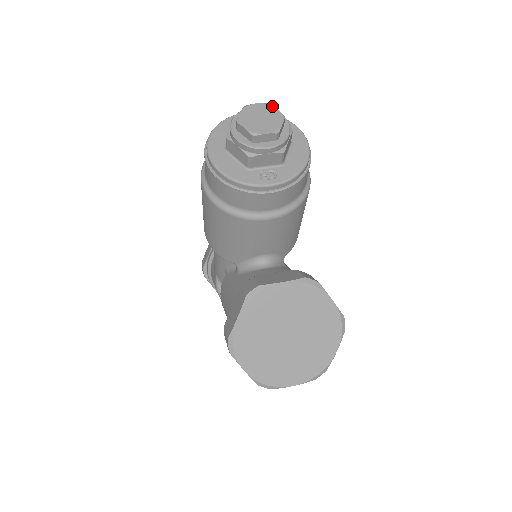
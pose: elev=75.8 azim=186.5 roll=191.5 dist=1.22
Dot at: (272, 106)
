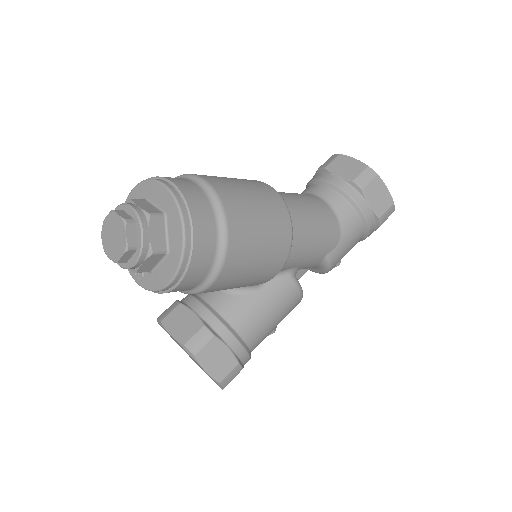
Dot at: (125, 228)
